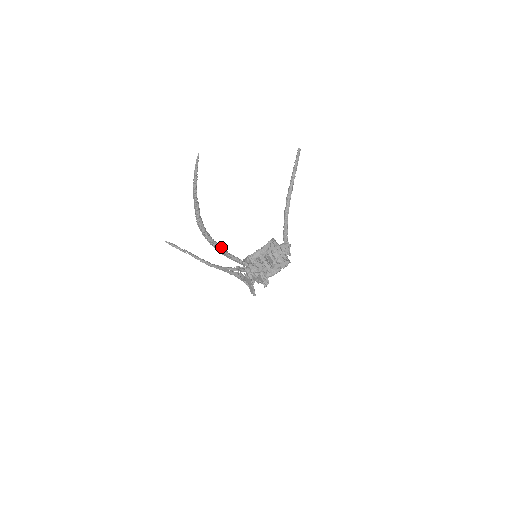
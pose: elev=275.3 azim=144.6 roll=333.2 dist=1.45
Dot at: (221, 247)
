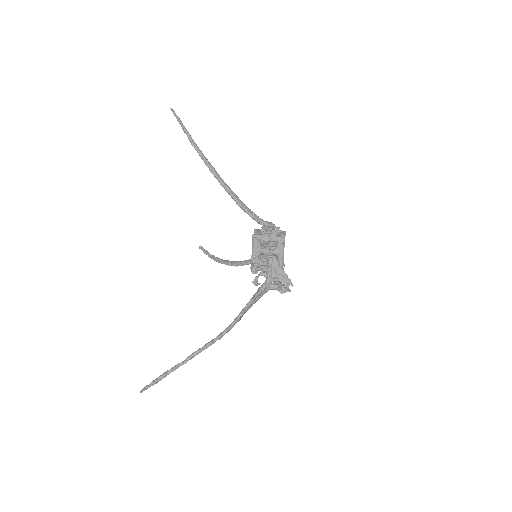
Dot at: (232, 194)
